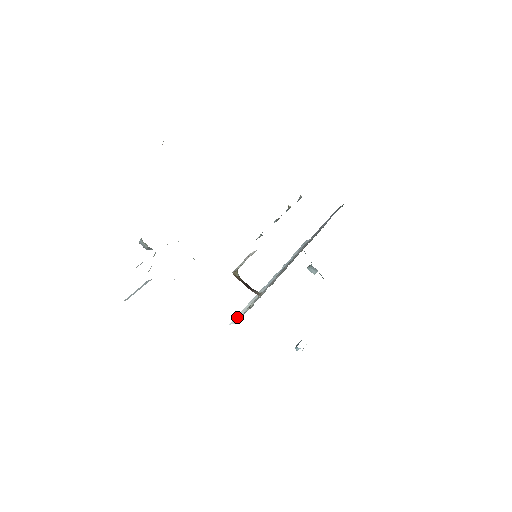
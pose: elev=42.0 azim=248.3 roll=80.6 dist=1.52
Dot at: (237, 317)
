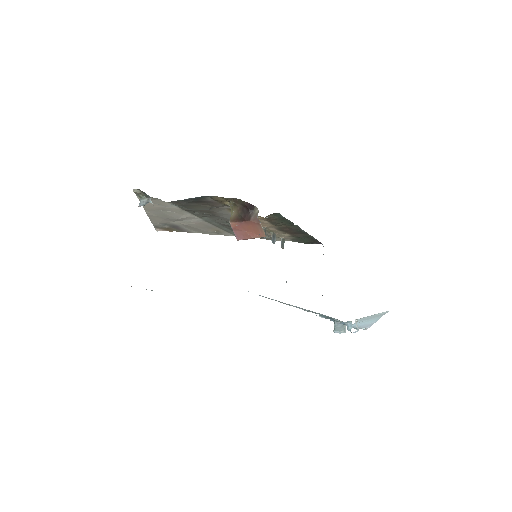
Dot at: occluded
